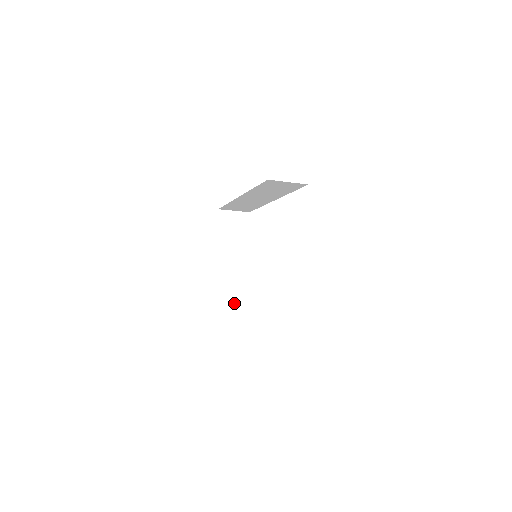
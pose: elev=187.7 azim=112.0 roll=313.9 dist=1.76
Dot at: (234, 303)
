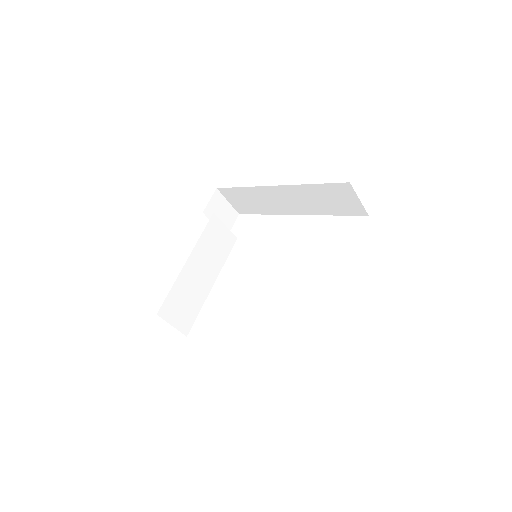
Dot at: (184, 295)
